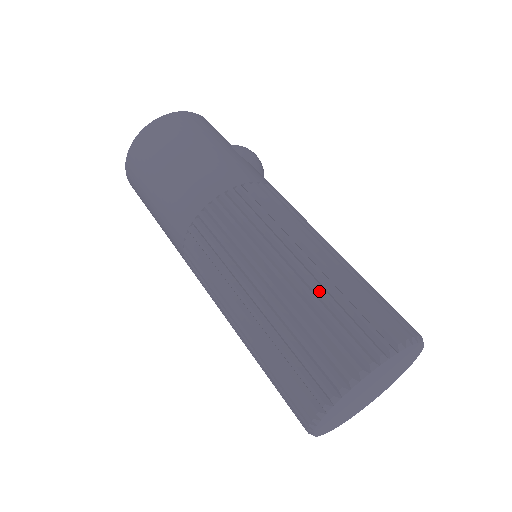
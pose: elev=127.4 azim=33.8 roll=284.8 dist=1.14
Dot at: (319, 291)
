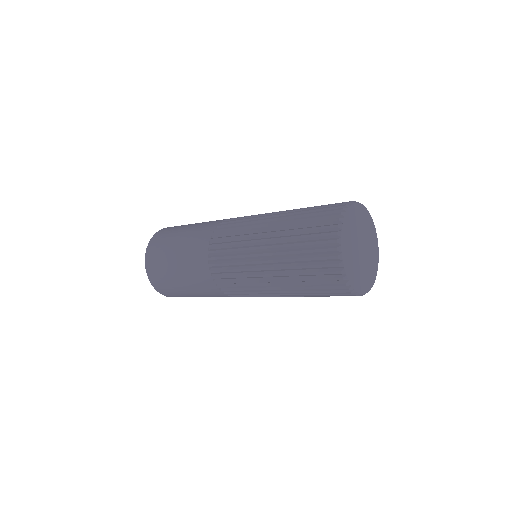
Dot at: occluded
